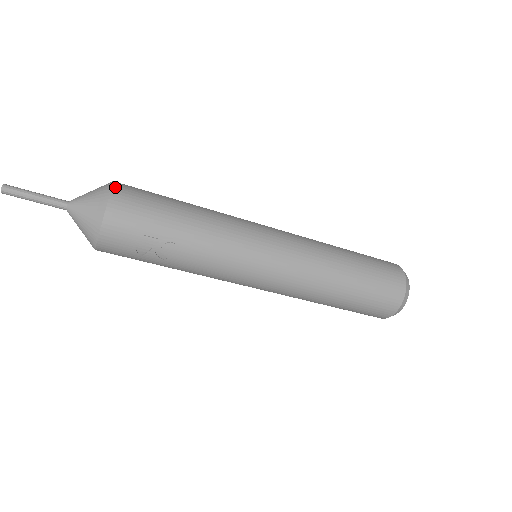
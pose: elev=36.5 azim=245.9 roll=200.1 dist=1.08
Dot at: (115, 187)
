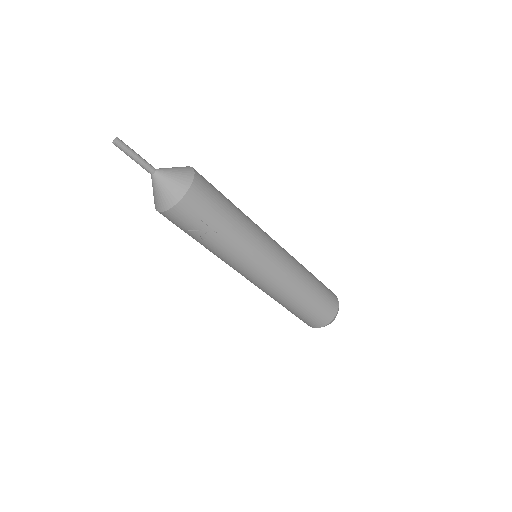
Dot at: (196, 177)
